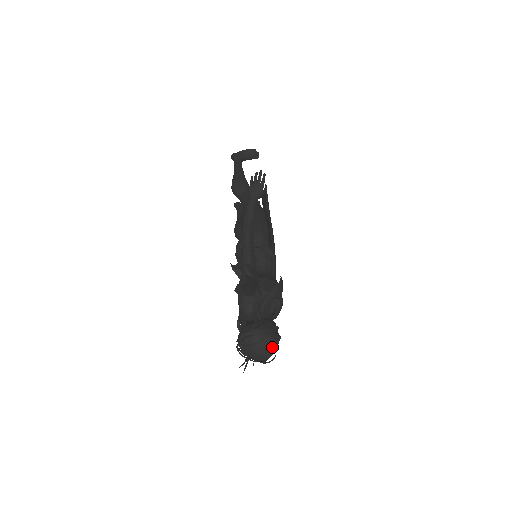
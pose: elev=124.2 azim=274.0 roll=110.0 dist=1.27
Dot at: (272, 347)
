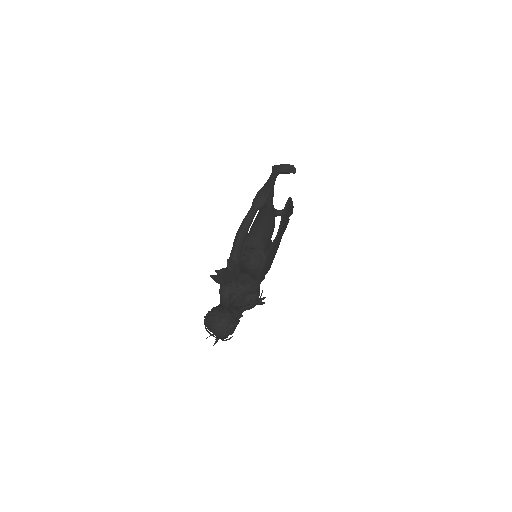
Dot at: (228, 328)
